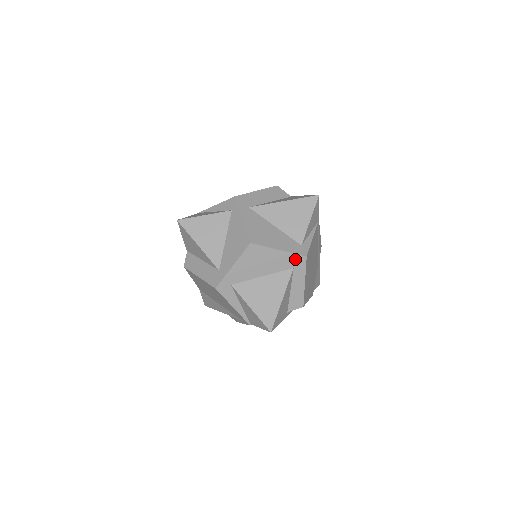
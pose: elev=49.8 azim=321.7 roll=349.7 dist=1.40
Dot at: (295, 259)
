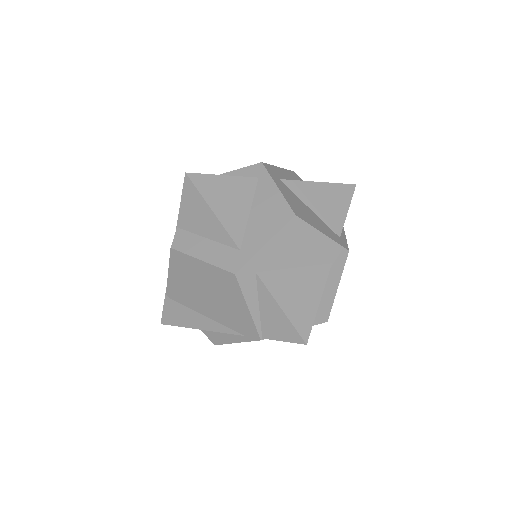
Dot at: (336, 251)
